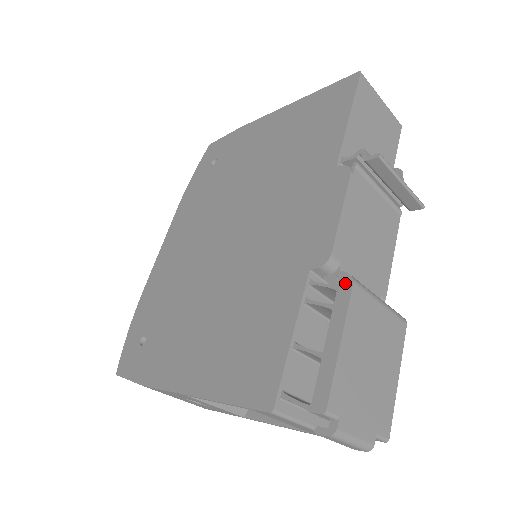
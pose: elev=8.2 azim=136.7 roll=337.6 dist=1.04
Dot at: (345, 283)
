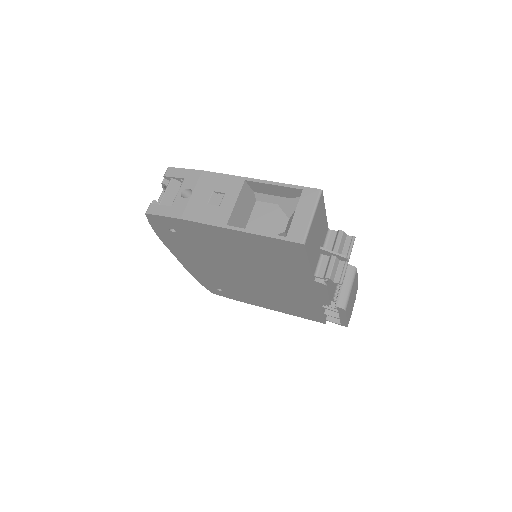
Dot at: (342, 310)
